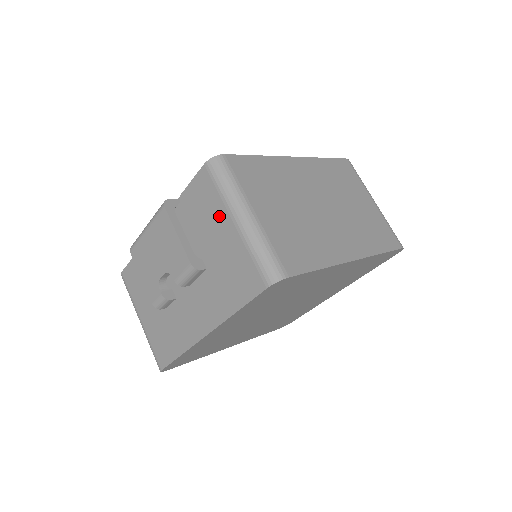
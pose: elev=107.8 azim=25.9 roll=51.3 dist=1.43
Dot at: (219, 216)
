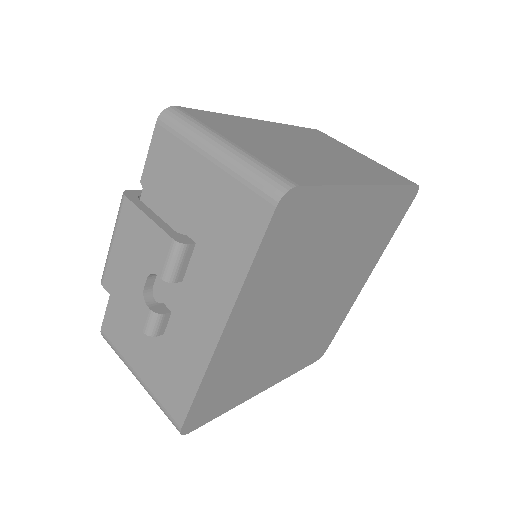
Dot at: (190, 166)
